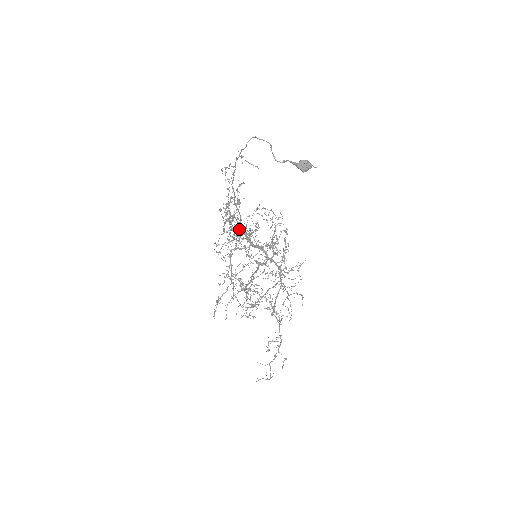
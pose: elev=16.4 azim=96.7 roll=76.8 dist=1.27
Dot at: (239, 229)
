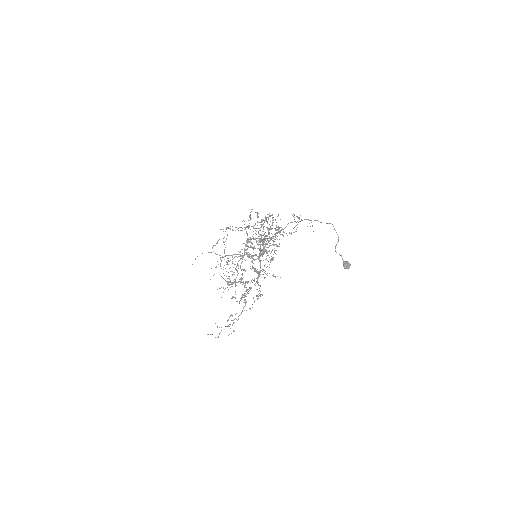
Dot at: occluded
